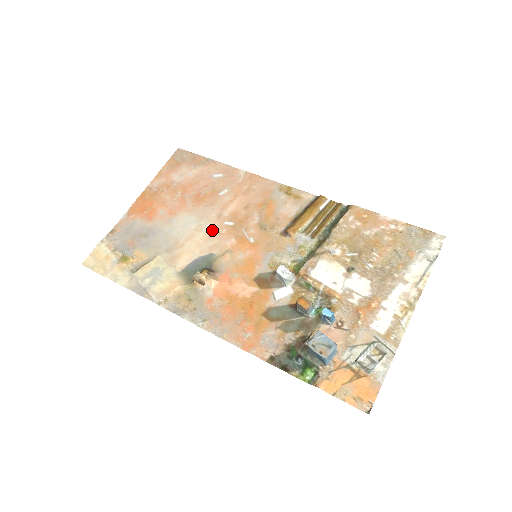
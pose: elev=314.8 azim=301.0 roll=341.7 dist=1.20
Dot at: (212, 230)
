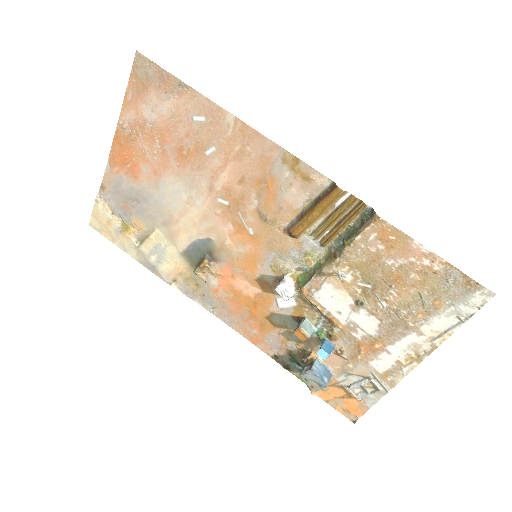
Dot at: (205, 207)
